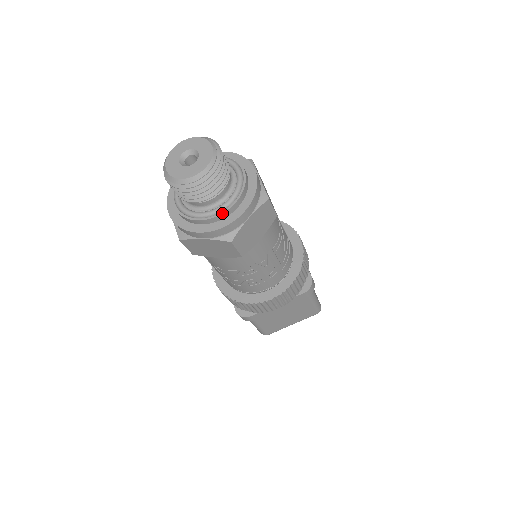
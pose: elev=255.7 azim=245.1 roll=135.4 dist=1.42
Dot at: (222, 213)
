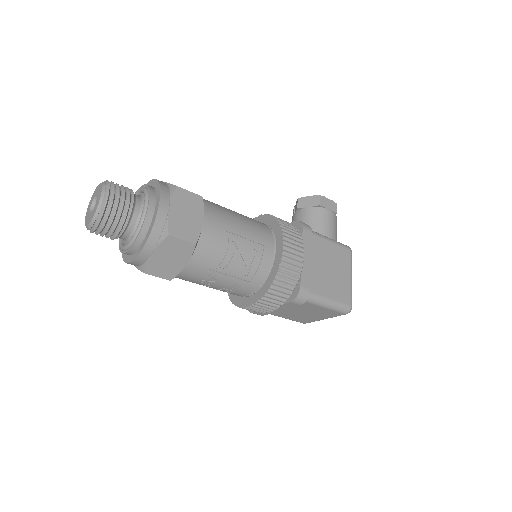
Dot at: (128, 250)
